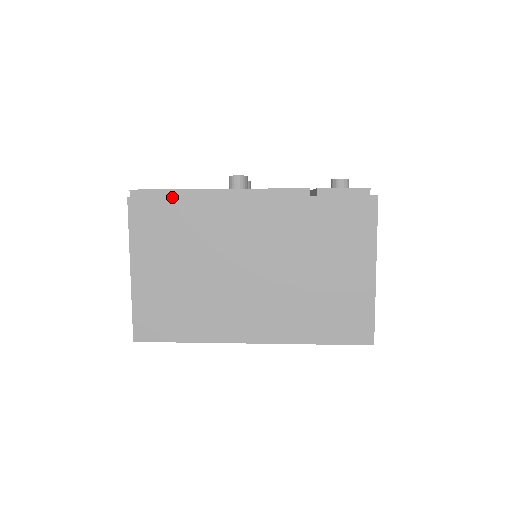
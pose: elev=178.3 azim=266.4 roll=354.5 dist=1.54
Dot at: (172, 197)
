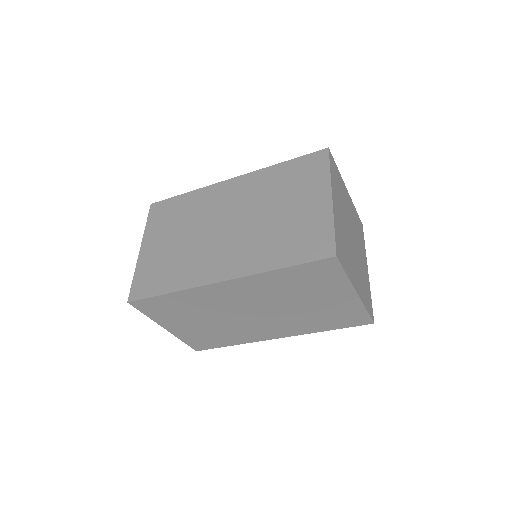
Dot at: (179, 195)
